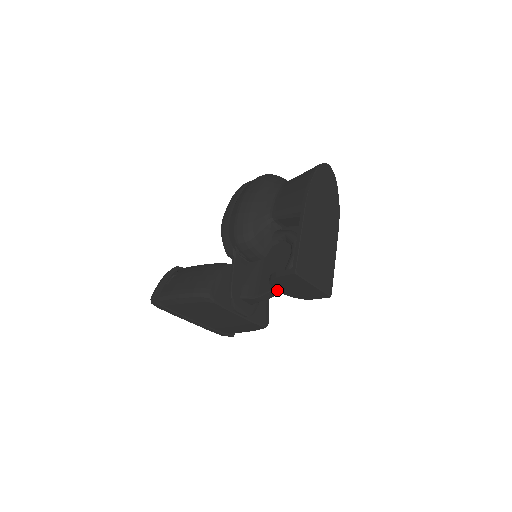
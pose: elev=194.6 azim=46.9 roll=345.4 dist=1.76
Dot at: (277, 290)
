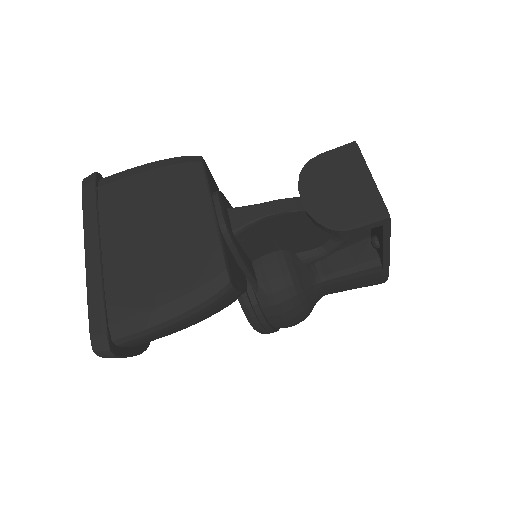
Dot at: (301, 197)
